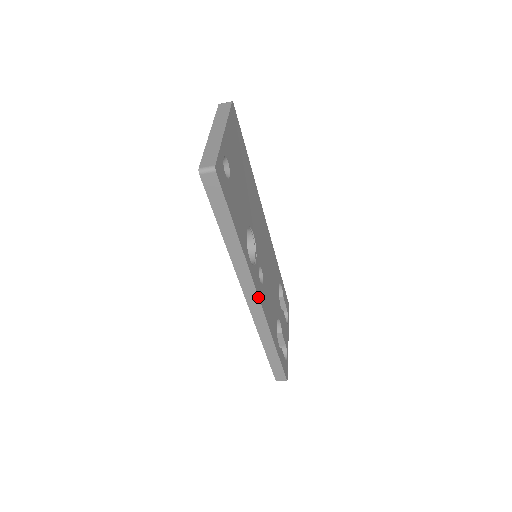
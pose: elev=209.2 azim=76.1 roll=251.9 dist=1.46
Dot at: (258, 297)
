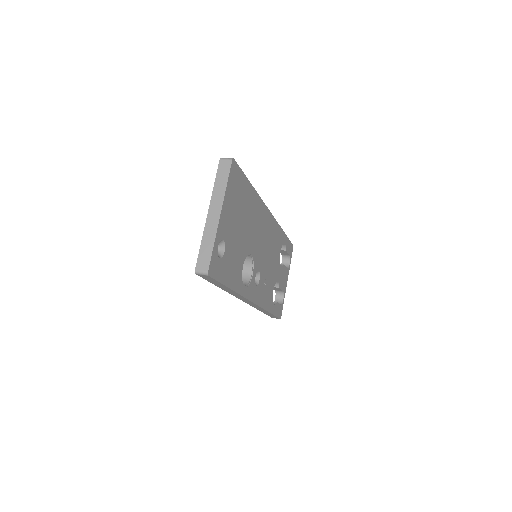
Dot at: (252, 302)
